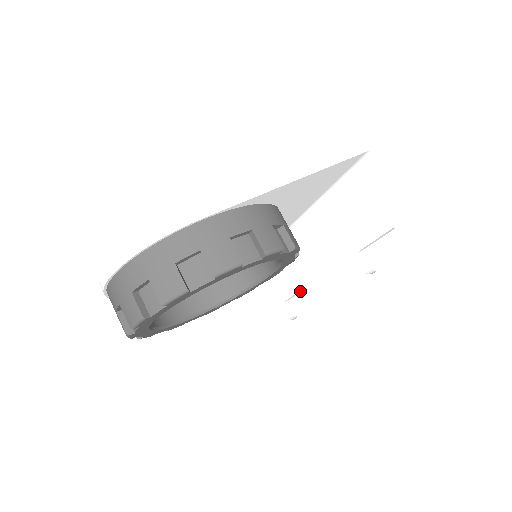
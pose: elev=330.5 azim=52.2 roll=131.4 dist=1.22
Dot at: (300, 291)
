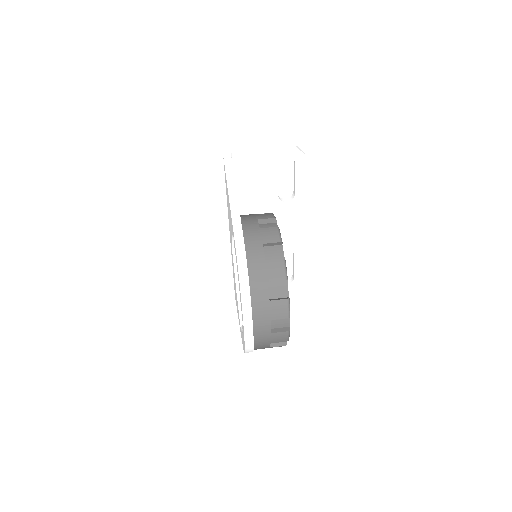
Dot at: occluded
